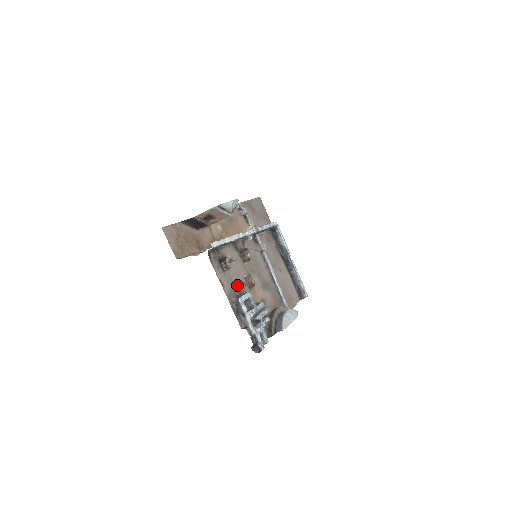
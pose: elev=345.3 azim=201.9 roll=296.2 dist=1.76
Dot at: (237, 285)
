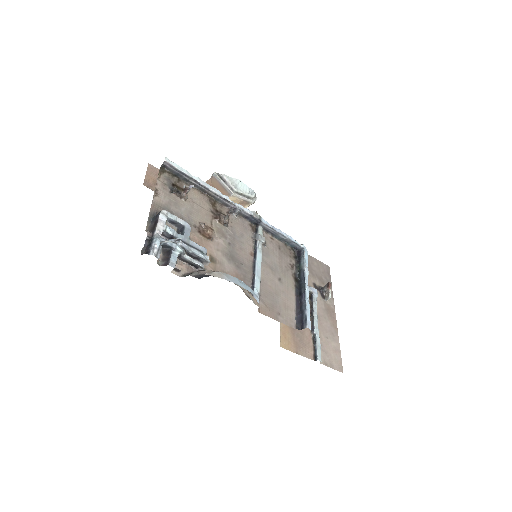
Dot at: (181, 215)
